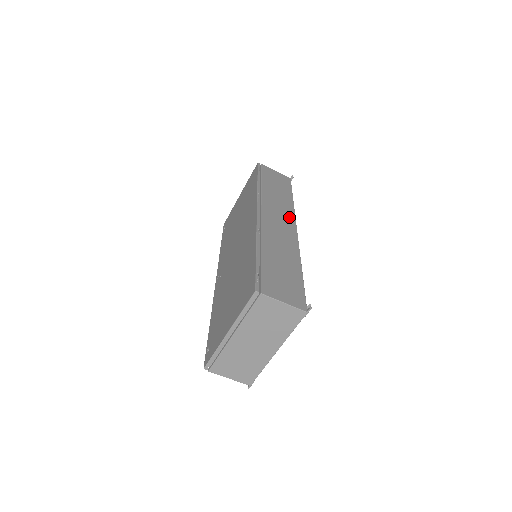
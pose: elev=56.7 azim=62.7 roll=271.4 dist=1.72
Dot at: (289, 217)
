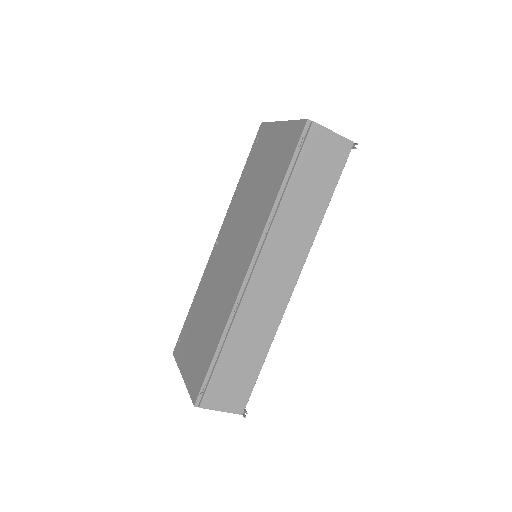
Dot at: (297, 259)
